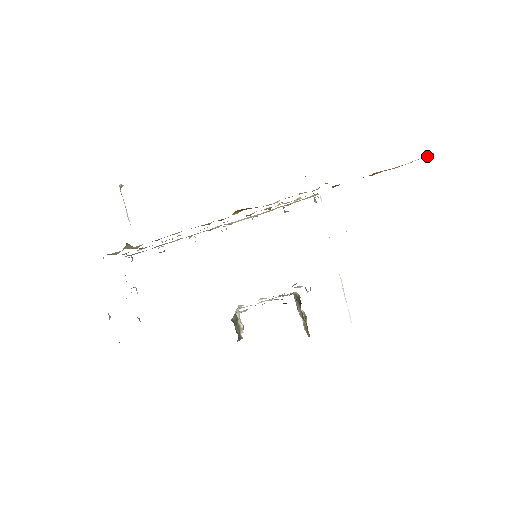
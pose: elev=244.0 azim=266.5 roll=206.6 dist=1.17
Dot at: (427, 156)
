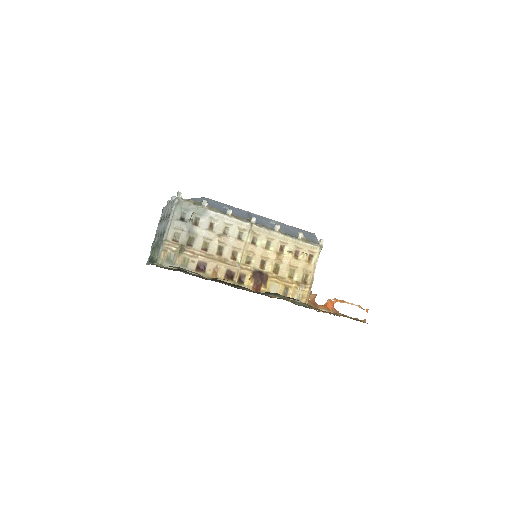
Dot at: (367, 312)
